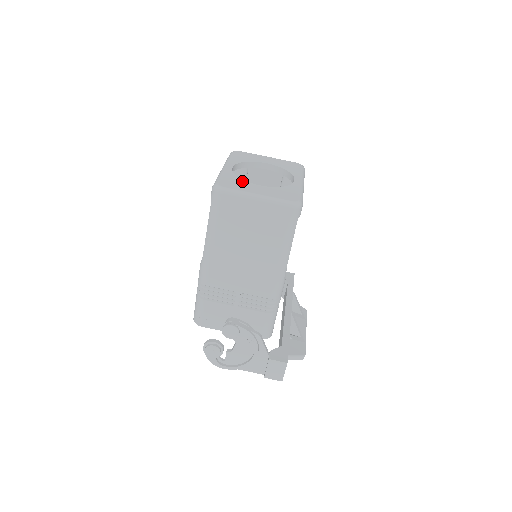
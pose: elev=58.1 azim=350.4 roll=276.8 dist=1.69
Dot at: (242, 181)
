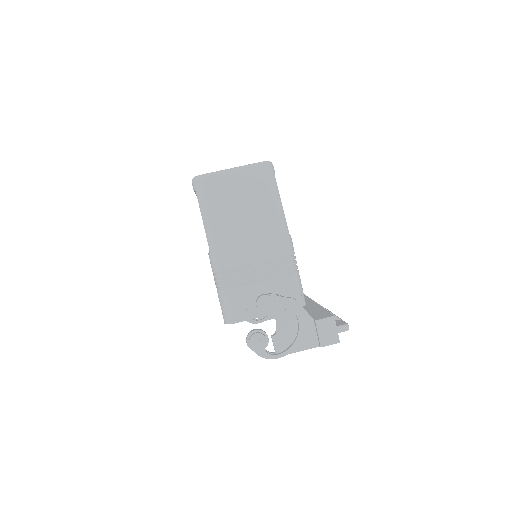
Dot at: occluded
